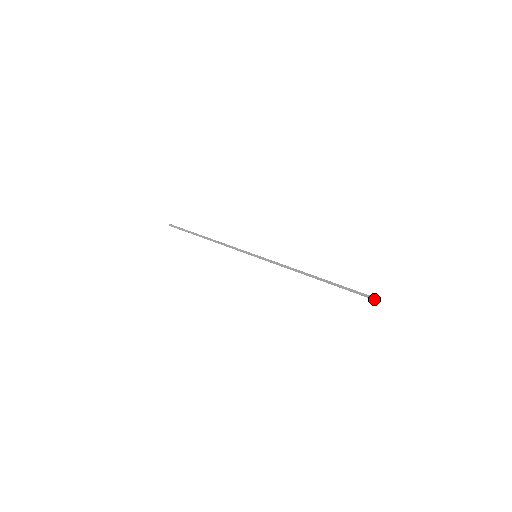
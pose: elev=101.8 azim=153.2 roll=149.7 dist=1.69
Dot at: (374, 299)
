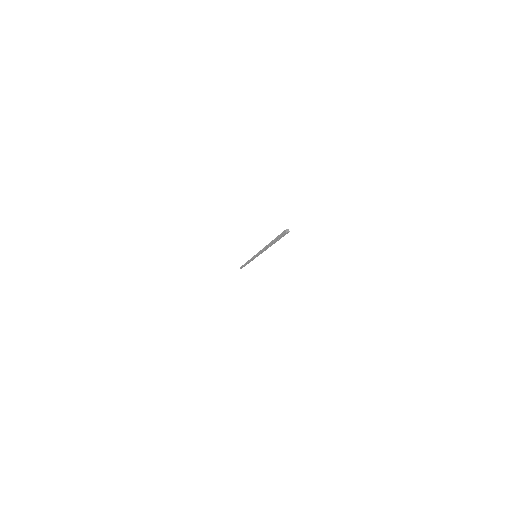
Dot at: (285, 230)
